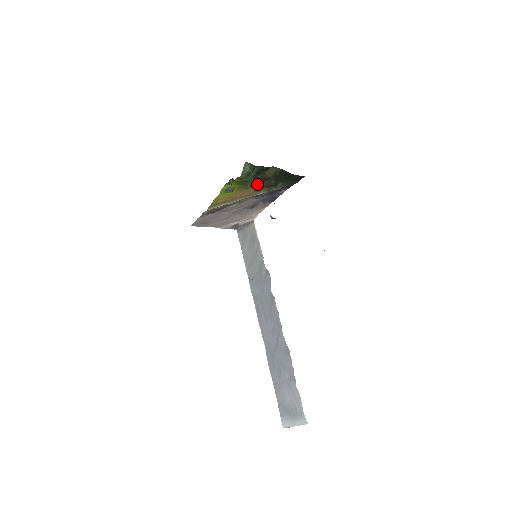
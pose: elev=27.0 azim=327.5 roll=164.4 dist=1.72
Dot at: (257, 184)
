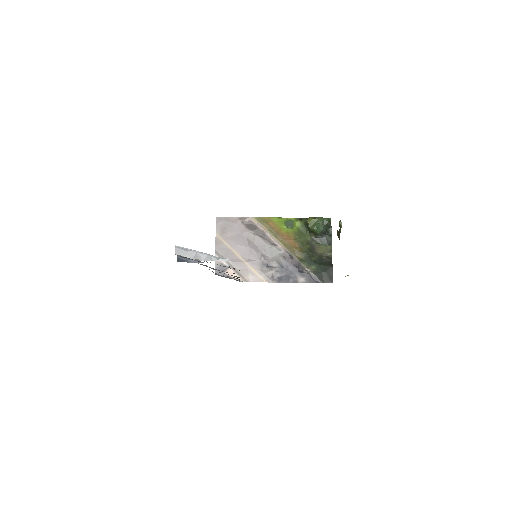
Dot at: (304, 246)
